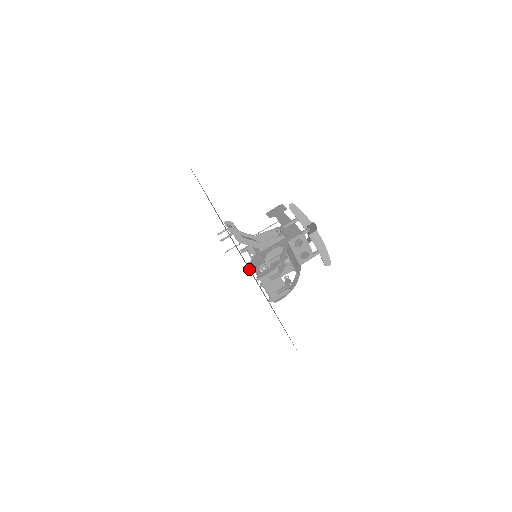
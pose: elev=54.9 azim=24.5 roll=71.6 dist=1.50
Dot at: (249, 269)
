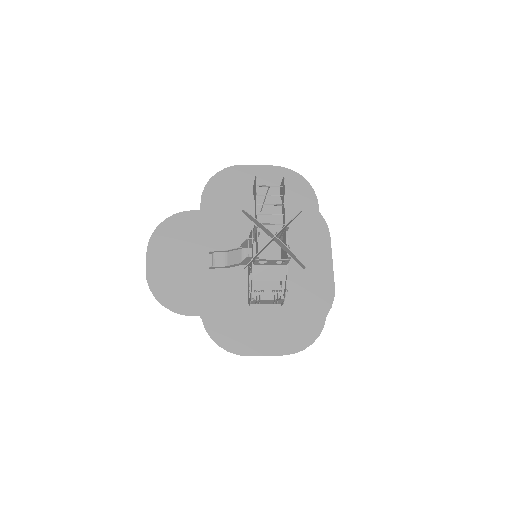
Dot at: occluded
